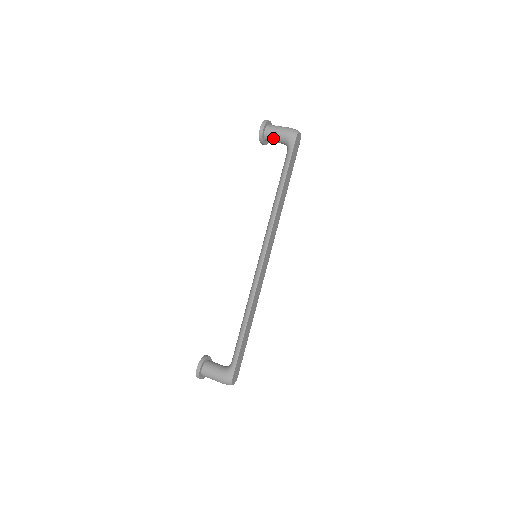
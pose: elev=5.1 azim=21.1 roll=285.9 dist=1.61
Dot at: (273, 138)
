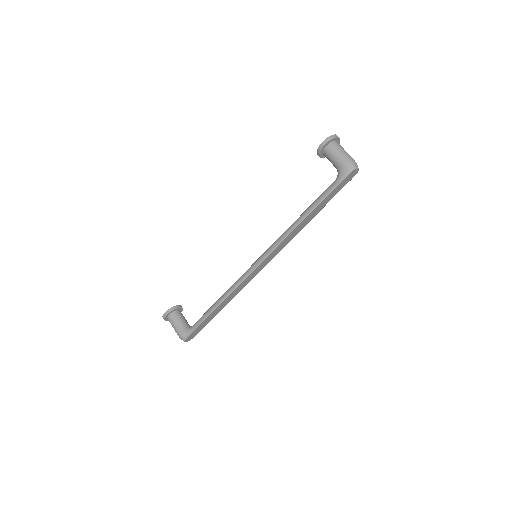
Dot at: (330, 159)
